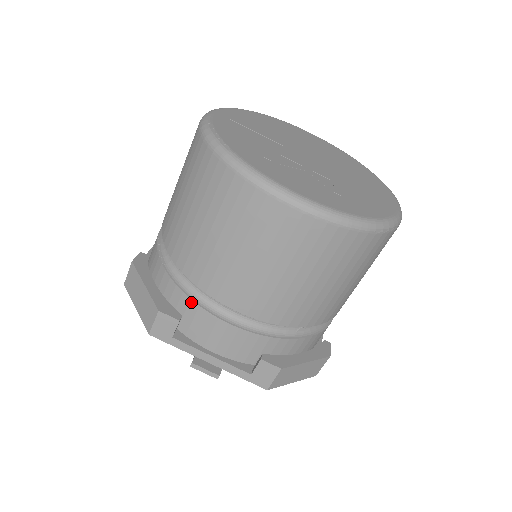
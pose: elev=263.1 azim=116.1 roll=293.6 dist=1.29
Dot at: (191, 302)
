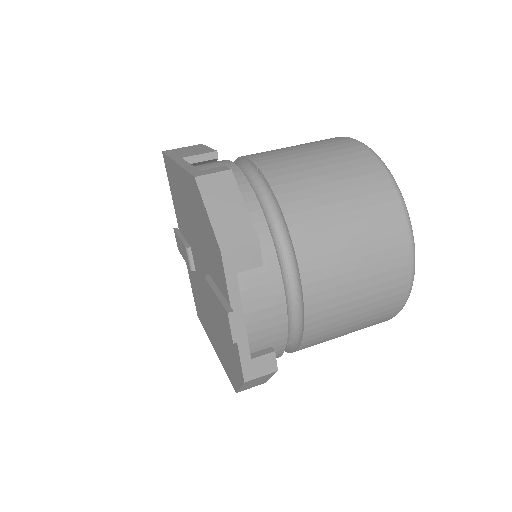
Dot at: (275, 258)
